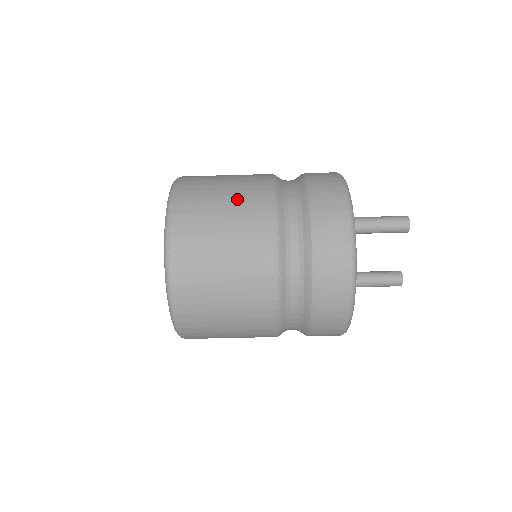
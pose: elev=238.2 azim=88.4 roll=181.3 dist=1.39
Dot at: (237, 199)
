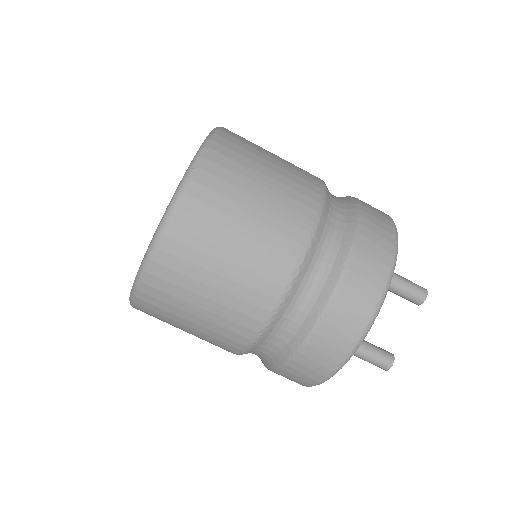
Dot at: (287, 164)
